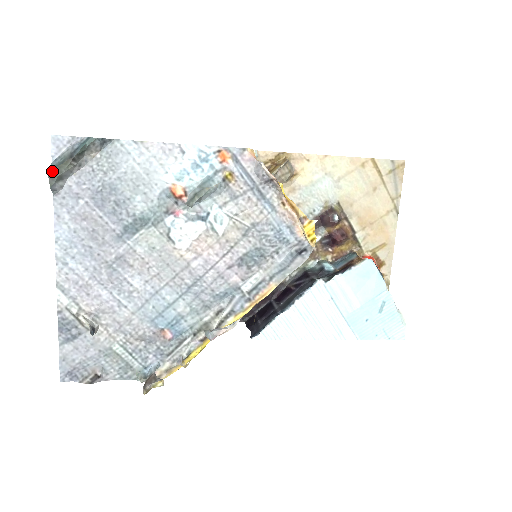
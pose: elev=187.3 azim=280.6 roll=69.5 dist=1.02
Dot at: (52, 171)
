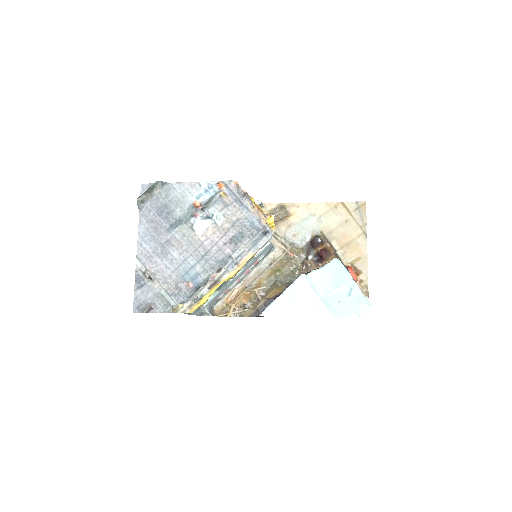
Dot at: (139, 198)
